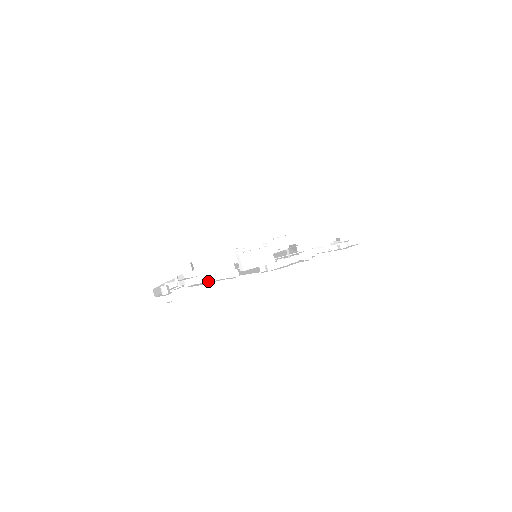
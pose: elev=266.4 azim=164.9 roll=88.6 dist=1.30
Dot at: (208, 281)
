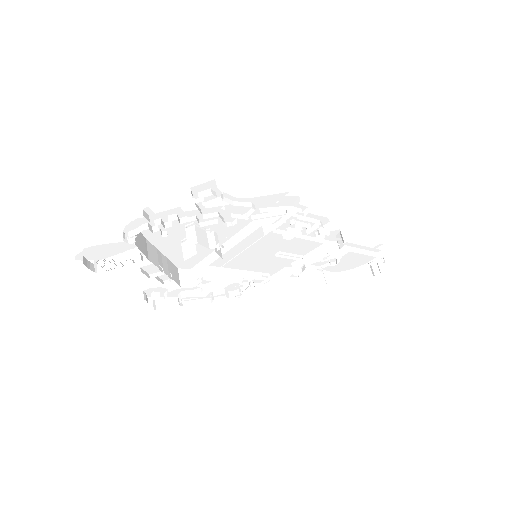
Dot at: (120, 267)
